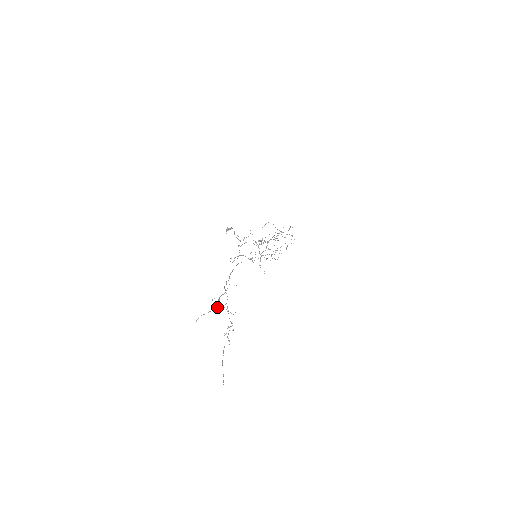
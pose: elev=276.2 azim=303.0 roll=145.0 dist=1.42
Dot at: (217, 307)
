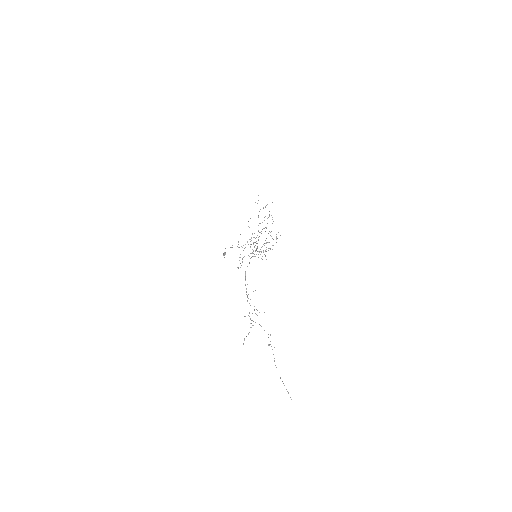
Dot at: occluded
